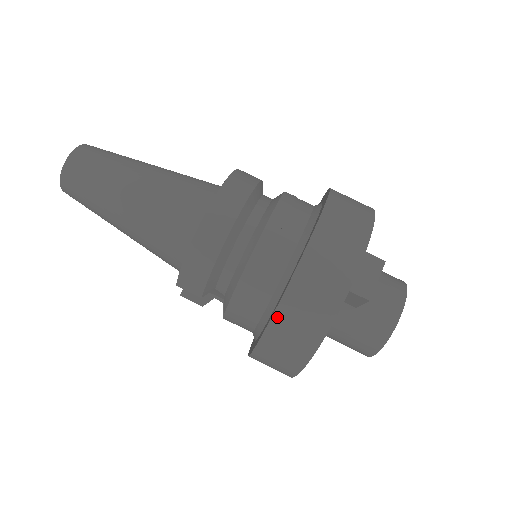
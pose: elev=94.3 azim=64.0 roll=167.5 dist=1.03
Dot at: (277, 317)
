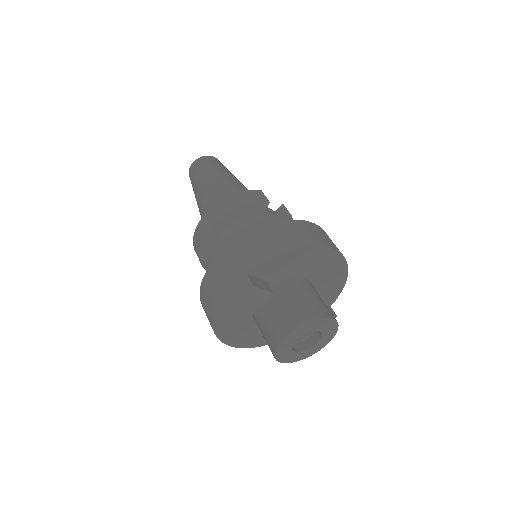
Dot at: (201, 296)
